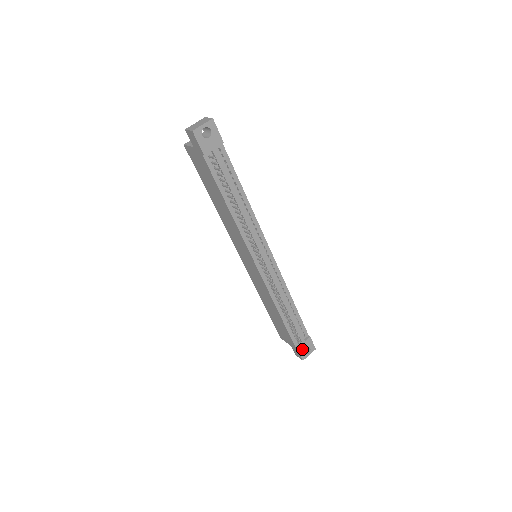
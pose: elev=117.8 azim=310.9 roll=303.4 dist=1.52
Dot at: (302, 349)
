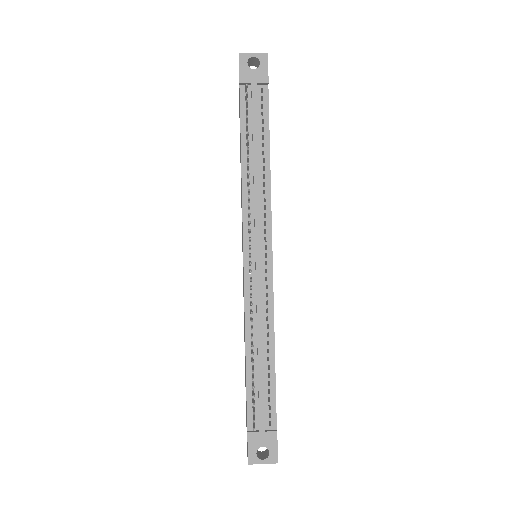
Dot at: (255, 442)
